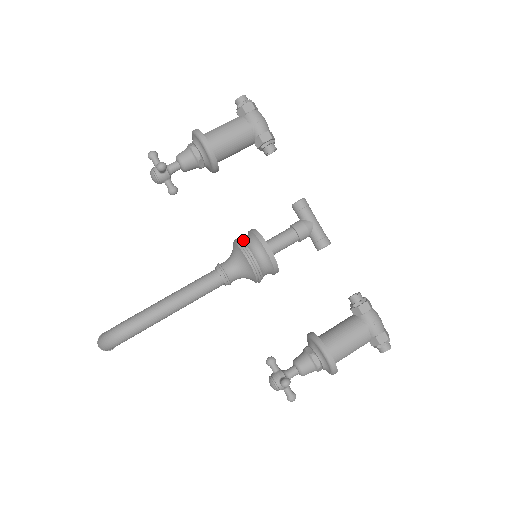
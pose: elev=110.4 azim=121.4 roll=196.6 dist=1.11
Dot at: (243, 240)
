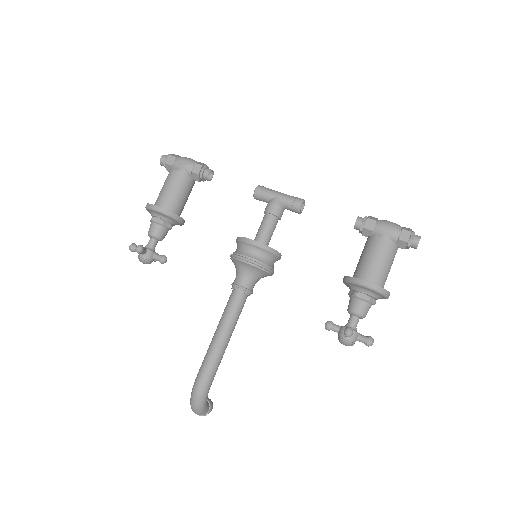
Dot at: (234, 252)
